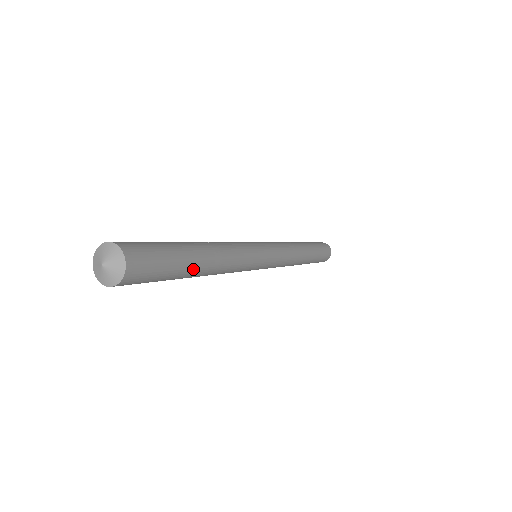
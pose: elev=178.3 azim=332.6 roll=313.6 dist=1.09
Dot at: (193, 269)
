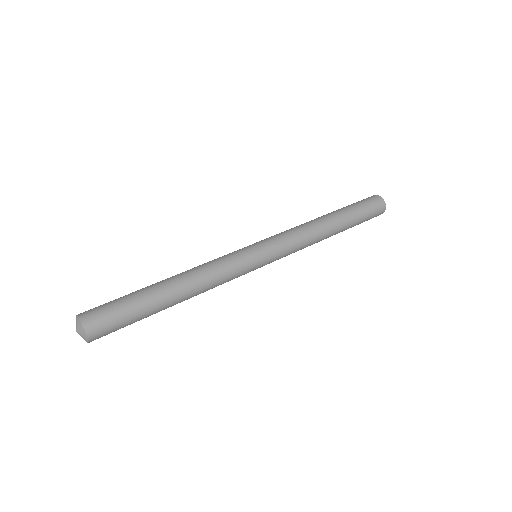
Dot at: occluded
